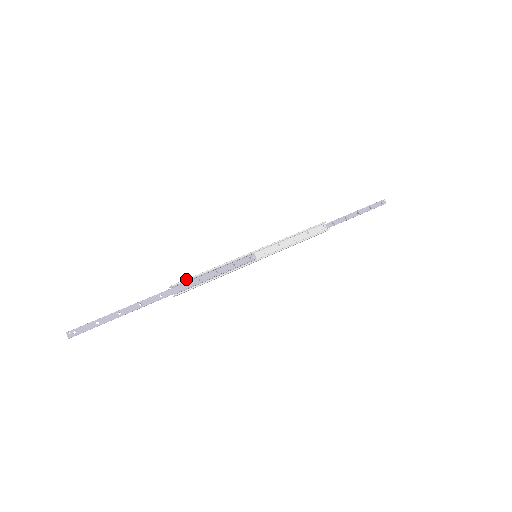
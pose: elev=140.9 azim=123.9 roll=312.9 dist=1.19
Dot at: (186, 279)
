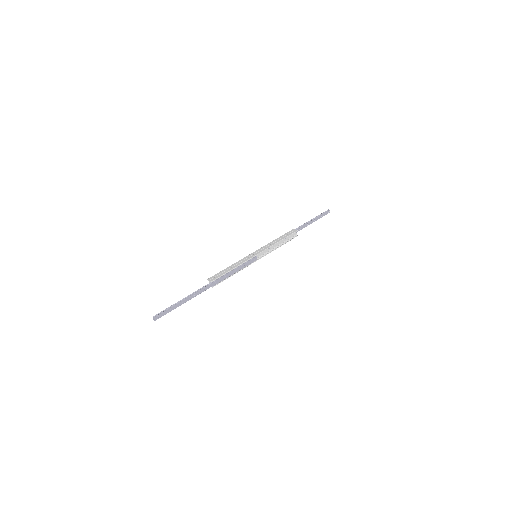
Dot at: (219, 277)
